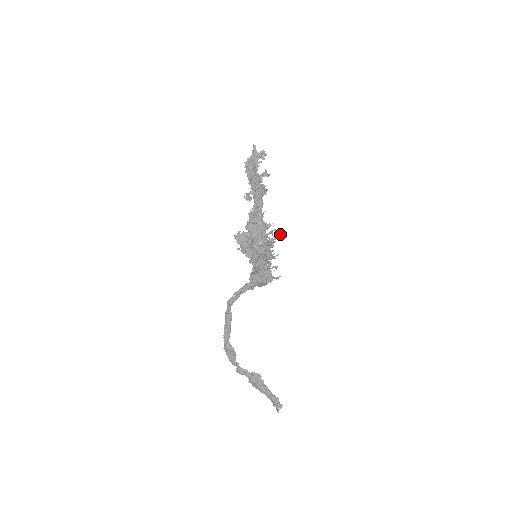
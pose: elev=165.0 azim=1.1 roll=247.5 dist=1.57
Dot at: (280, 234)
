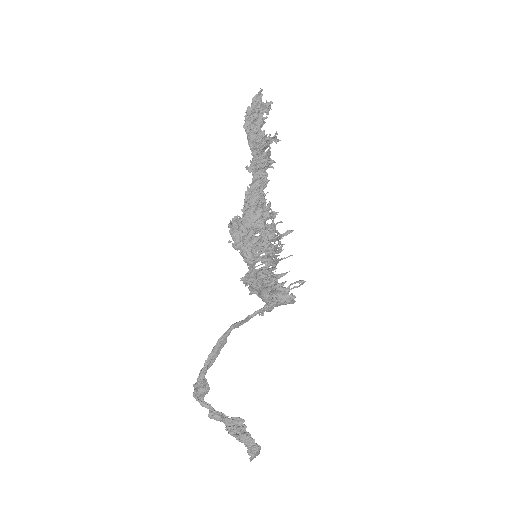
Dot at: (292, 230)
